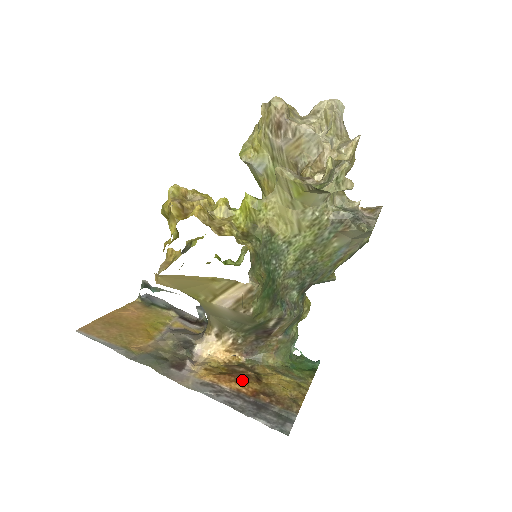
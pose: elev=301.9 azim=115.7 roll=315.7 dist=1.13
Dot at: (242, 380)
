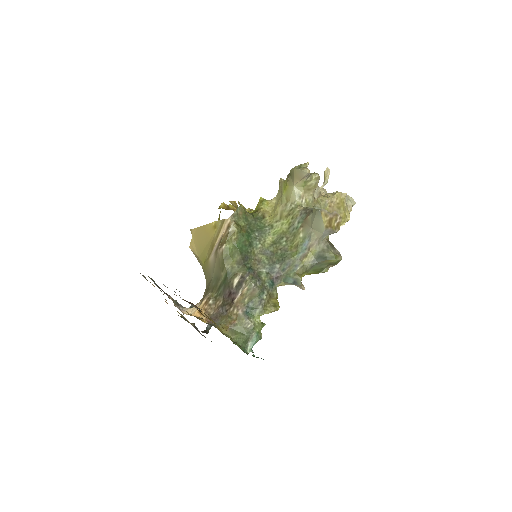
Dot at: occluded
